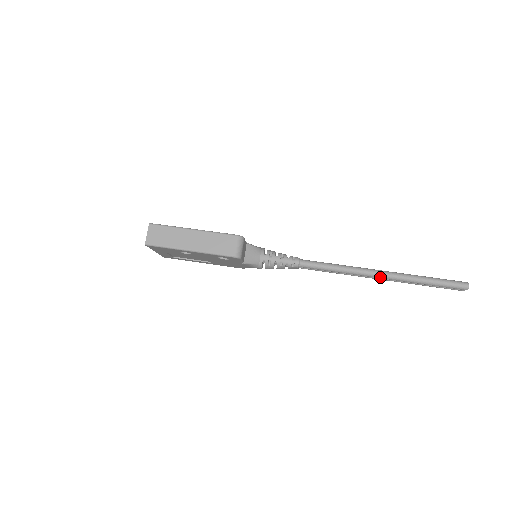
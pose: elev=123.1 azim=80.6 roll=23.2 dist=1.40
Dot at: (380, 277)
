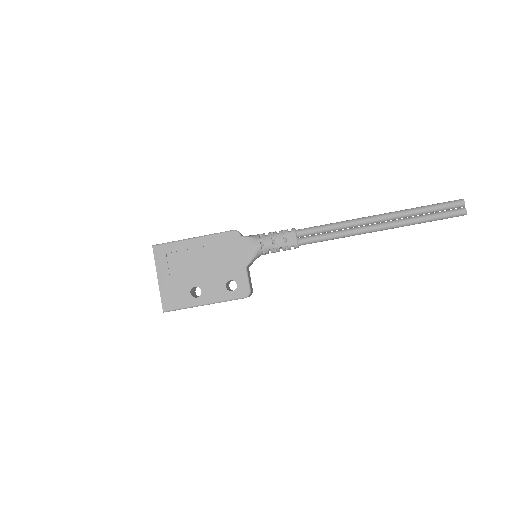
Dot at: (378, 230)
